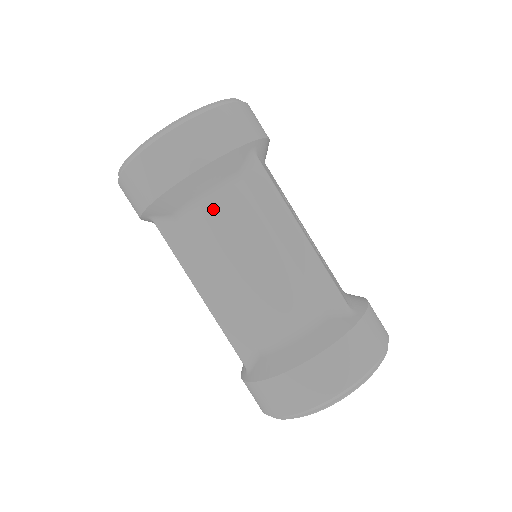
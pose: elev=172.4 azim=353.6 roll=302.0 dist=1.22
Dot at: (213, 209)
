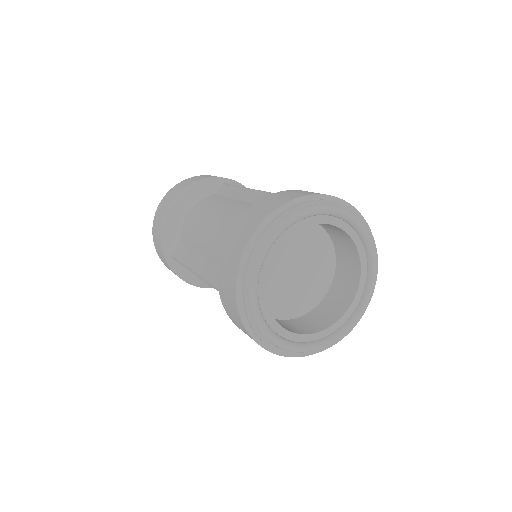
Dot at: (193, 211)
